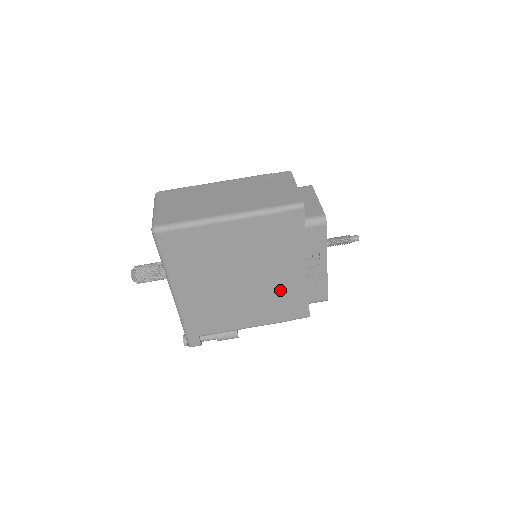
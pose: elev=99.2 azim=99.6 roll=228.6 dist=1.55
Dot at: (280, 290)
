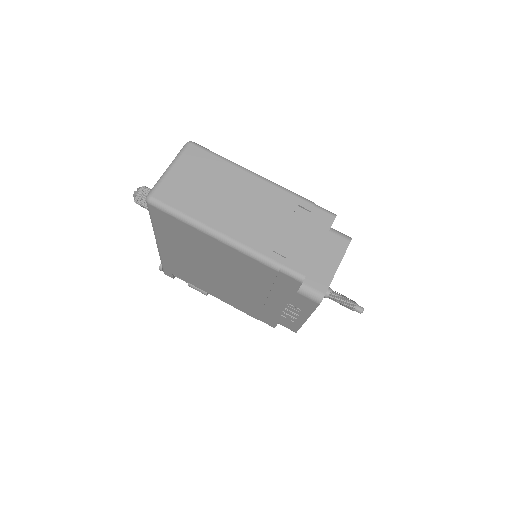
Dot at: (254, 302)
